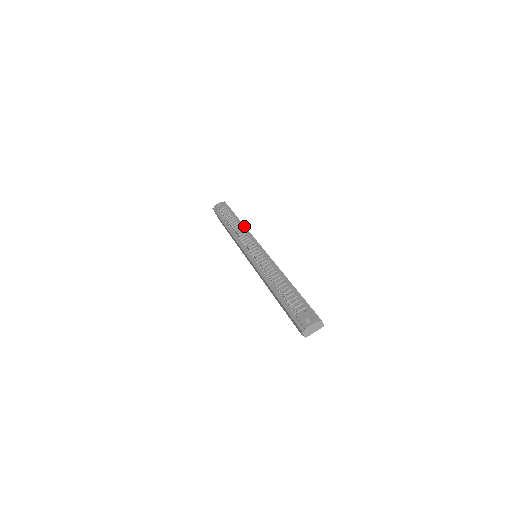
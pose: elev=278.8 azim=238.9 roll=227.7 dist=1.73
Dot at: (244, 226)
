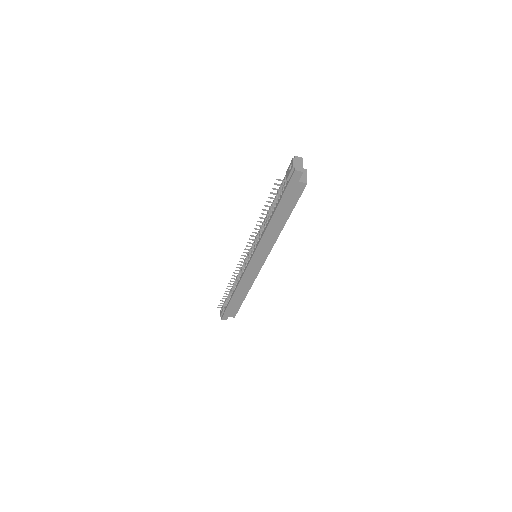
Dot at: (237, 275)
